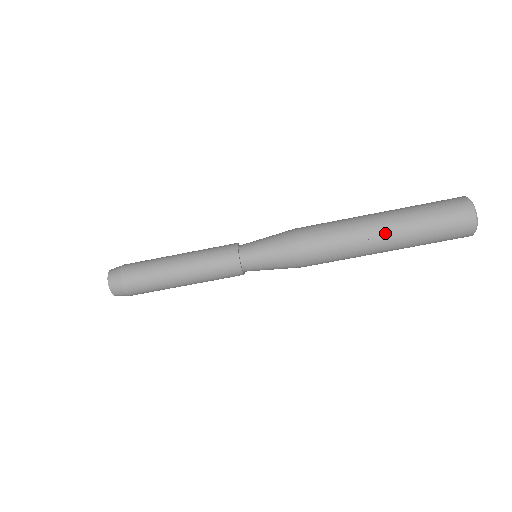
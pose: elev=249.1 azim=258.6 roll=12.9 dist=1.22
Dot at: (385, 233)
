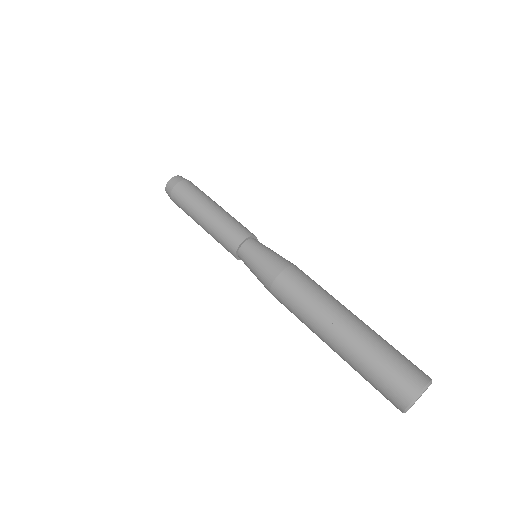
Dot at: (338, 331)
